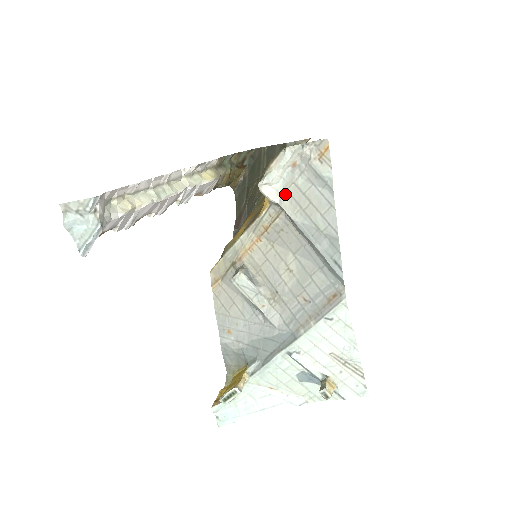
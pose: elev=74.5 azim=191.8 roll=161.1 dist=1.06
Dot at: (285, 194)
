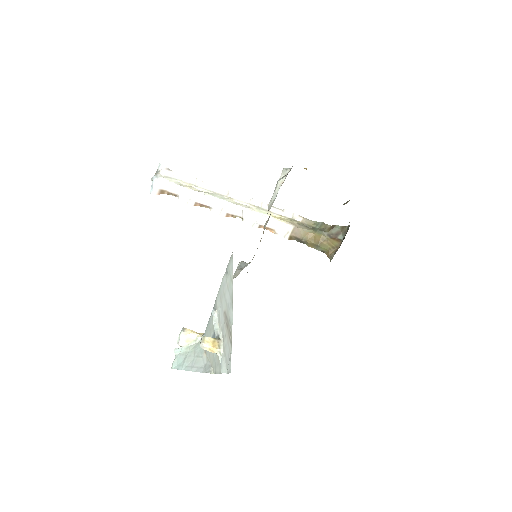
Dot at: (272, 204)
